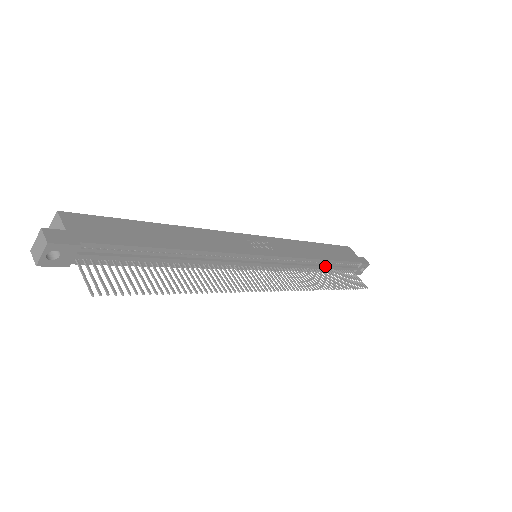
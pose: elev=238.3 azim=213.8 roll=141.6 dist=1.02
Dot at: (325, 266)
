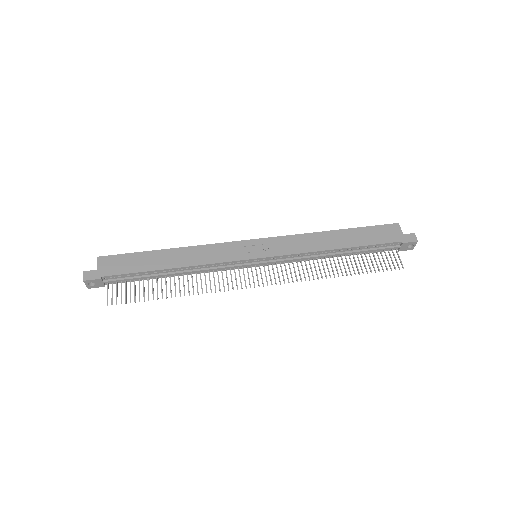
Dot at: (342, 253)
